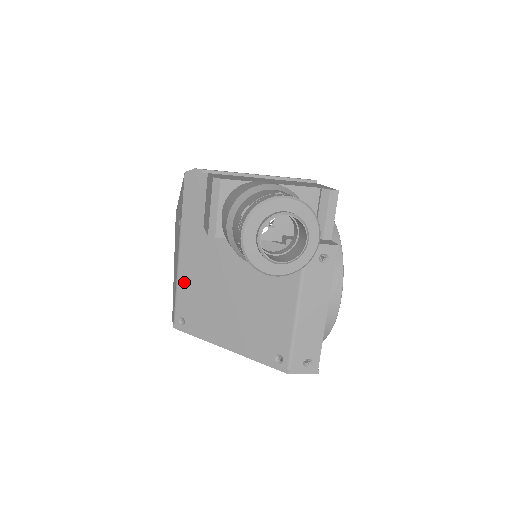
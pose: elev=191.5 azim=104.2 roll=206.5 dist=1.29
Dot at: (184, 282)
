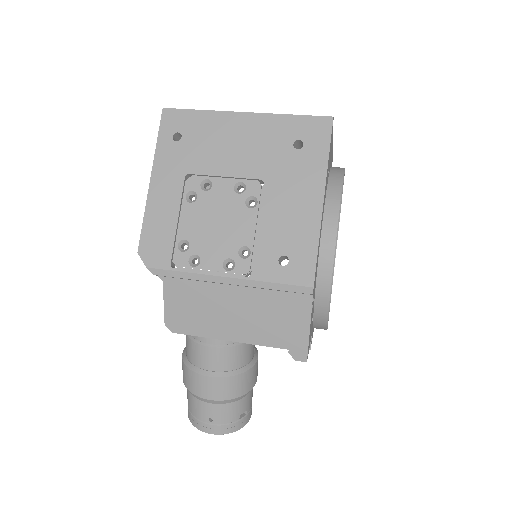
Dot at: occluded
